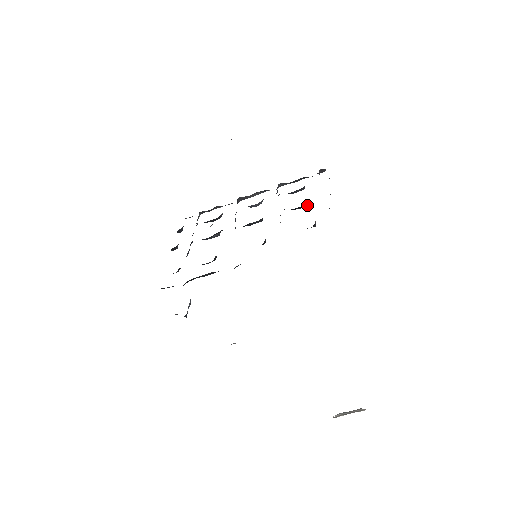
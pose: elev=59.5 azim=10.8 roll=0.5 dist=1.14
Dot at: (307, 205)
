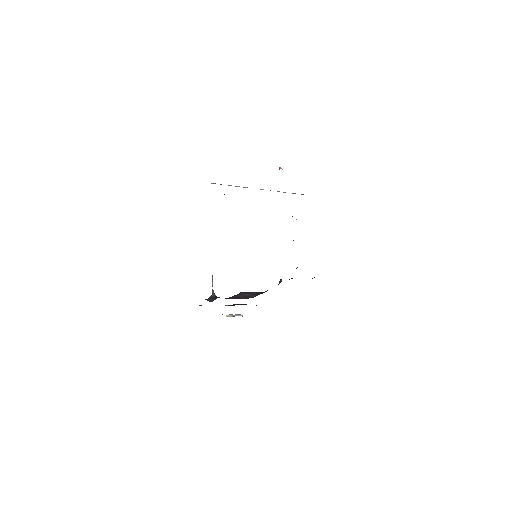
Dot at: occluded
